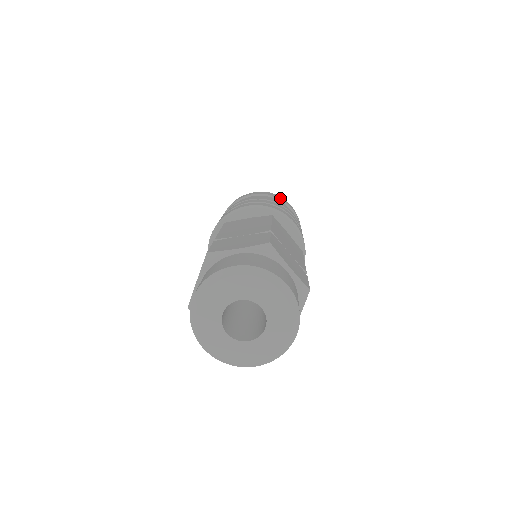
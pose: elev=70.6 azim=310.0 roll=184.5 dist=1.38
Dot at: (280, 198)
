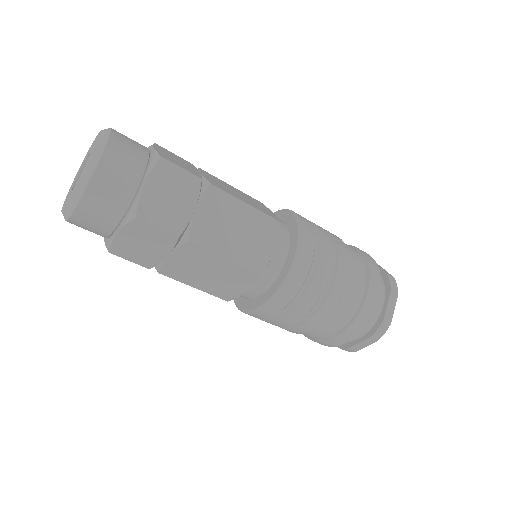
Dot at: occluded
